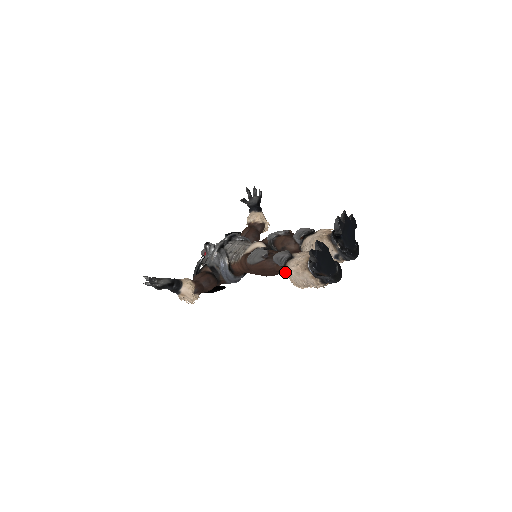
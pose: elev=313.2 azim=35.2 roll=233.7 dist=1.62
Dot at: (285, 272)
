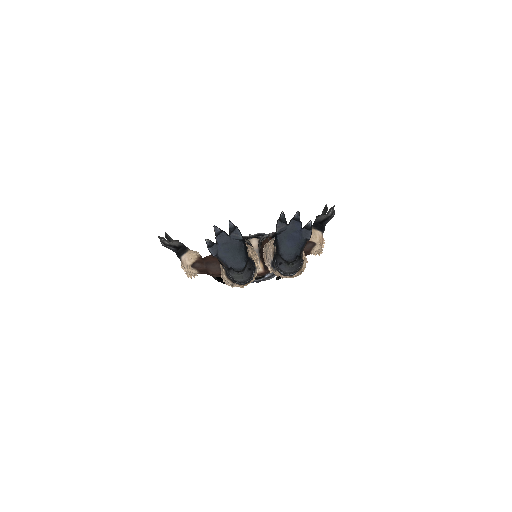
Dot at: occluded
